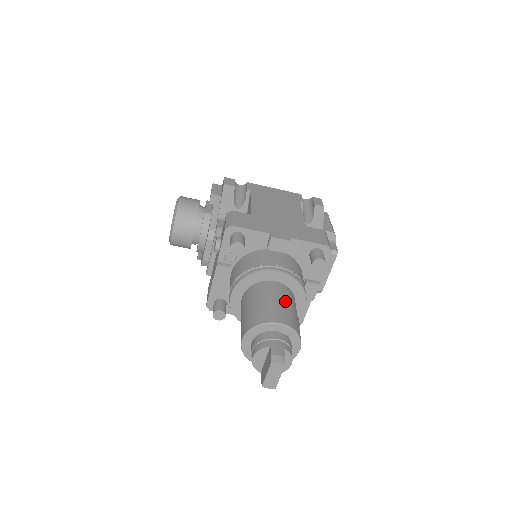
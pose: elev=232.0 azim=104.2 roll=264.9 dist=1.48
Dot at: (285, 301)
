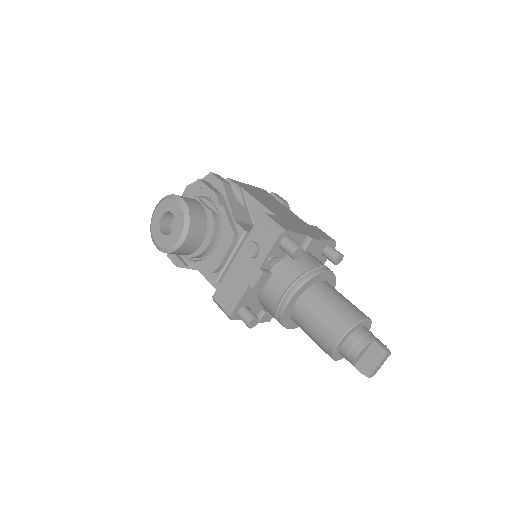
Dot at: occluded
